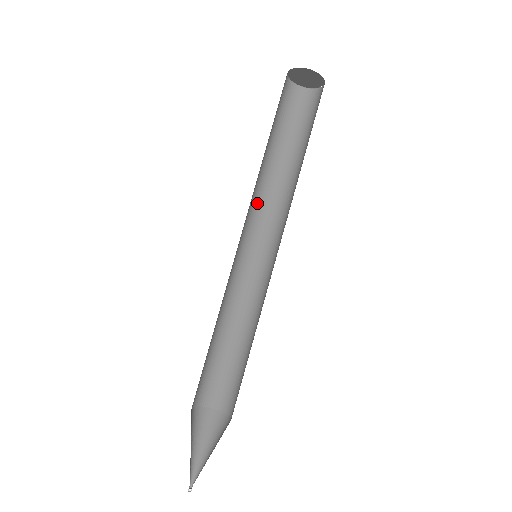
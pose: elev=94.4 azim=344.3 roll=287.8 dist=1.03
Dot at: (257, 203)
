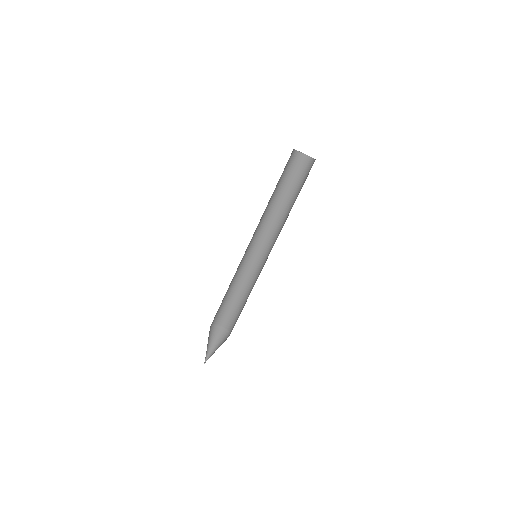
Dot at: (259, 223)
